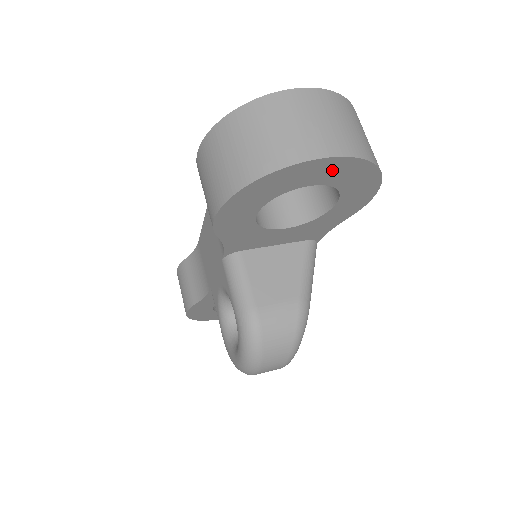
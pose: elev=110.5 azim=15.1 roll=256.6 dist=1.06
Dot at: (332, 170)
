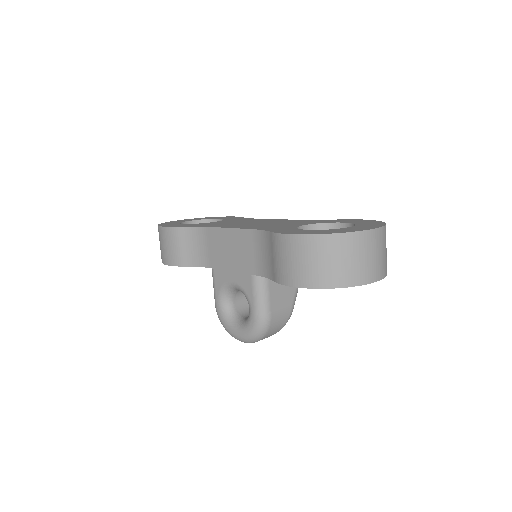
Dot at: occluded
